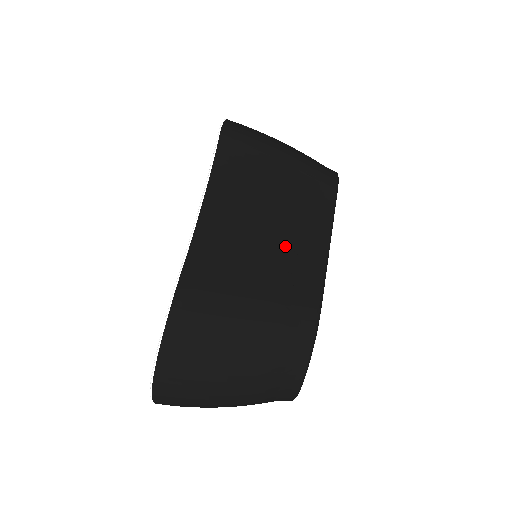
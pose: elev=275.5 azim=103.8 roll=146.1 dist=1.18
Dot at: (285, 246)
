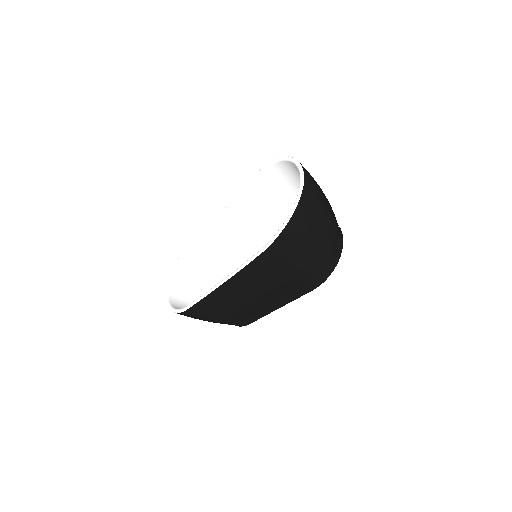
Dot at: (252, 308)
